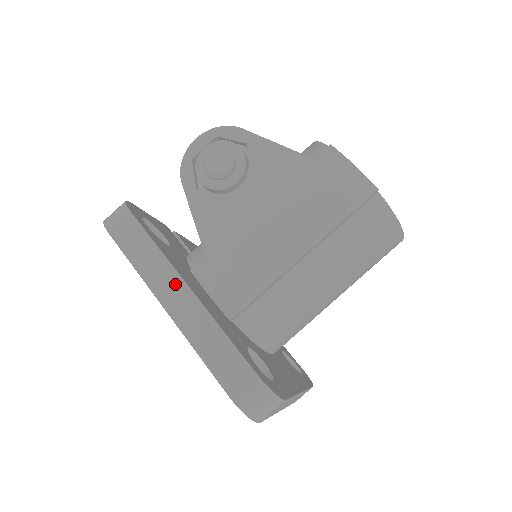
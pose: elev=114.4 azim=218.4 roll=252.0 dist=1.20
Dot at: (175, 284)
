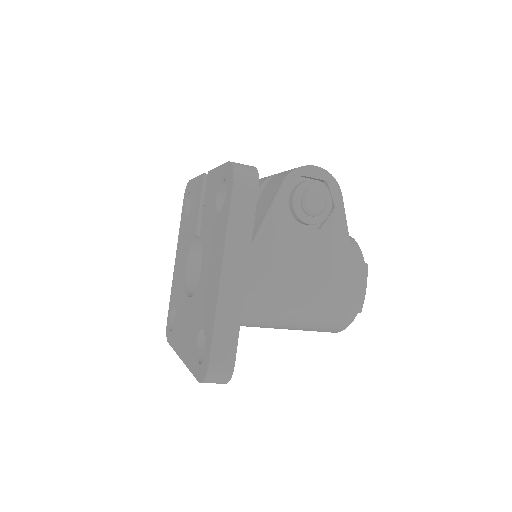
Dot at: (241, 266)
